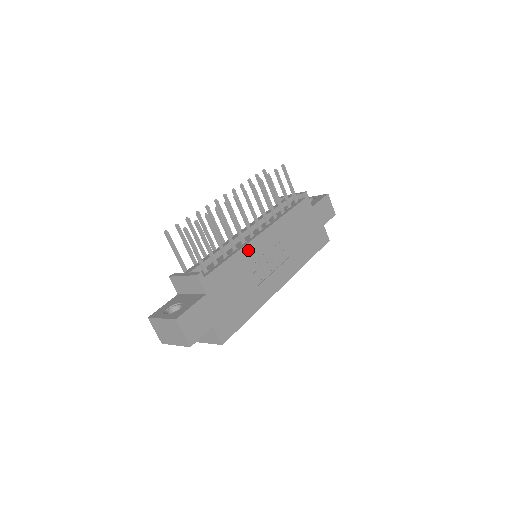
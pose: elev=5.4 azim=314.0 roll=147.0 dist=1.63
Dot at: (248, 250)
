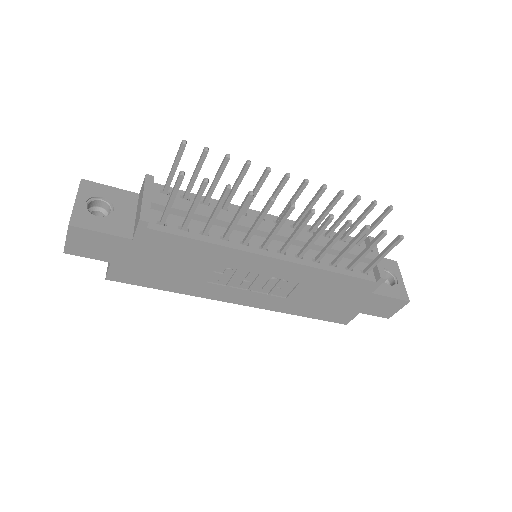
Dot at: (235, 254)
